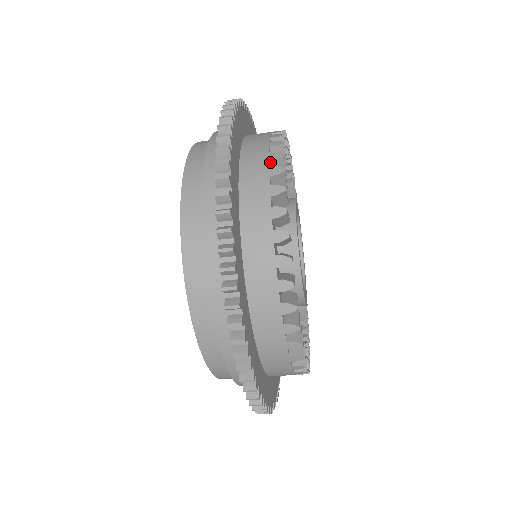
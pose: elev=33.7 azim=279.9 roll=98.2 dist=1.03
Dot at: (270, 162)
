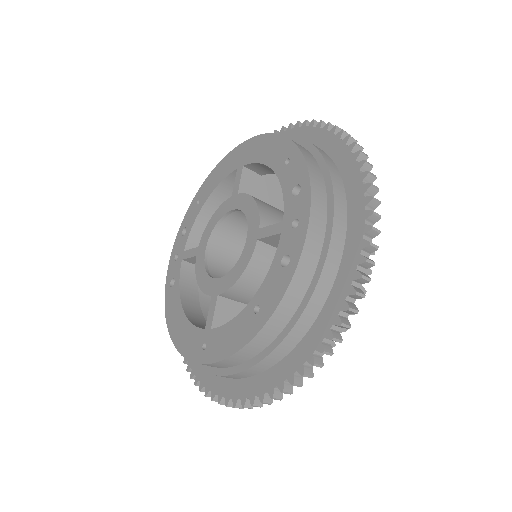
Dot at: occluded
